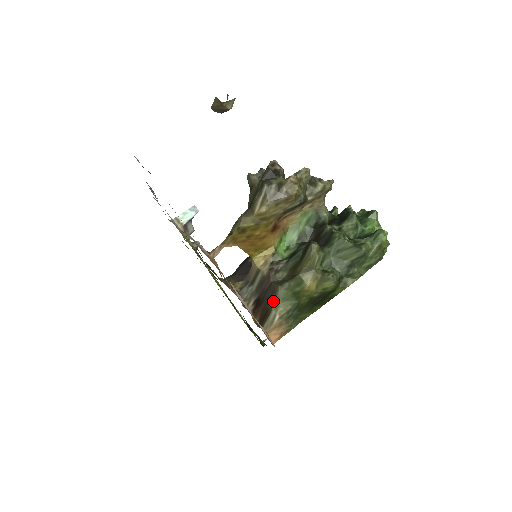
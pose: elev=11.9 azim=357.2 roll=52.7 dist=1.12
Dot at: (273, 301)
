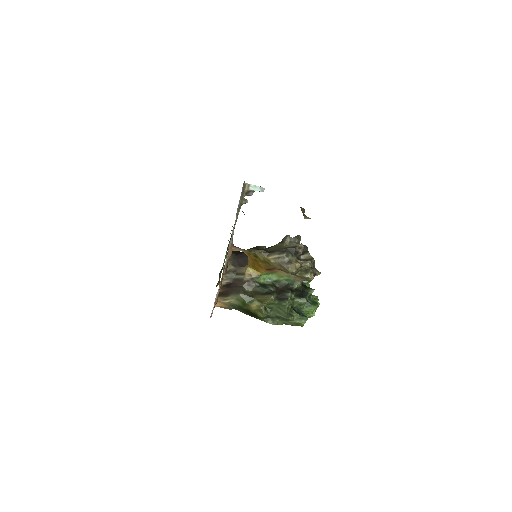
Dot at: (234, 294)
